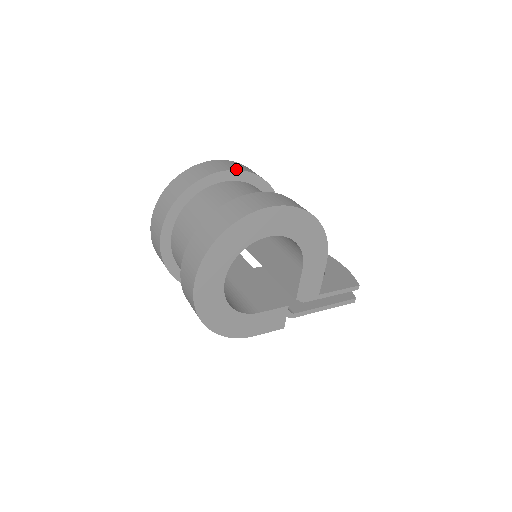
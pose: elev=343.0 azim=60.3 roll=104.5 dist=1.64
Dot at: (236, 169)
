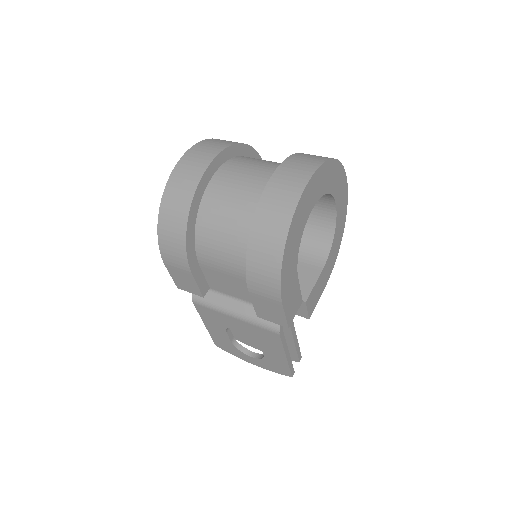
Dot at: occluded
